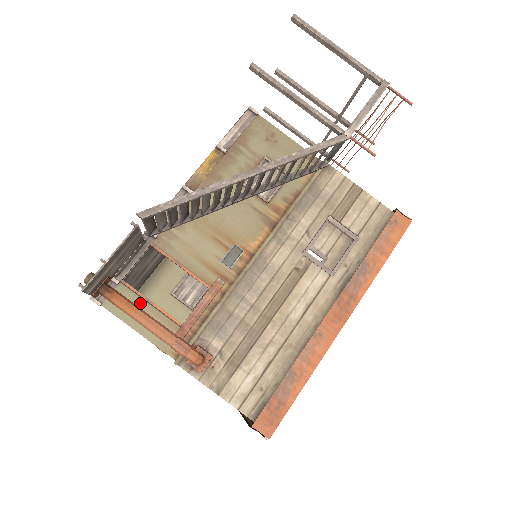
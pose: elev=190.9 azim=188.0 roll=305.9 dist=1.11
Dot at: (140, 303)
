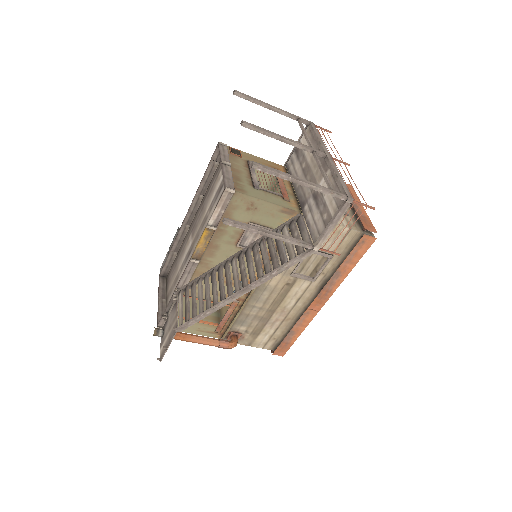
Dot at: occluded
